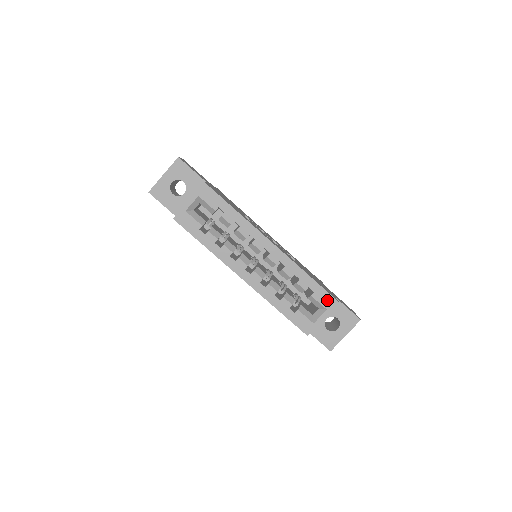
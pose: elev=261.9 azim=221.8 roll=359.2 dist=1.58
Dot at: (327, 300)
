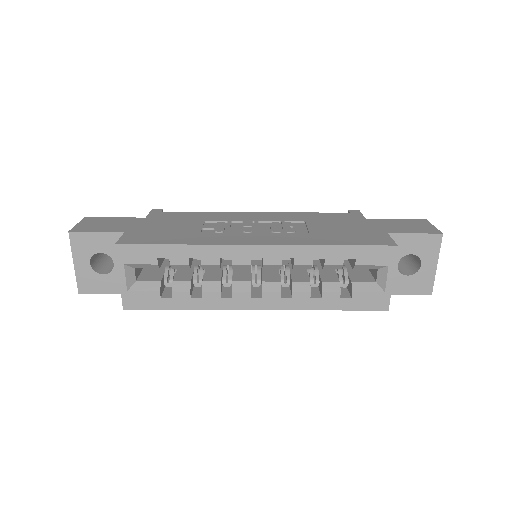
Dot at: (380, 255)
